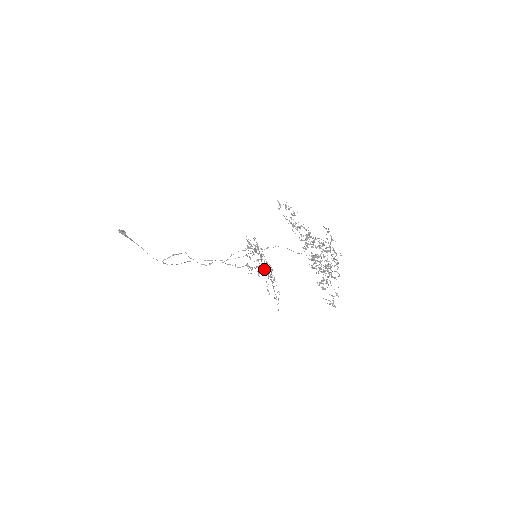
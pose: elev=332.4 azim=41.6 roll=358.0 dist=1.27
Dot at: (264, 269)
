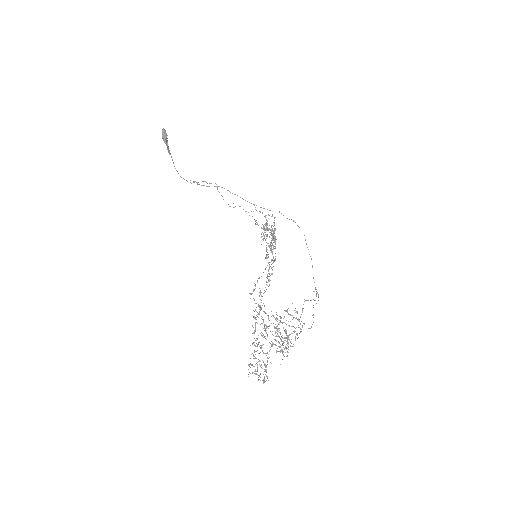
Dot at: (268, 256)
